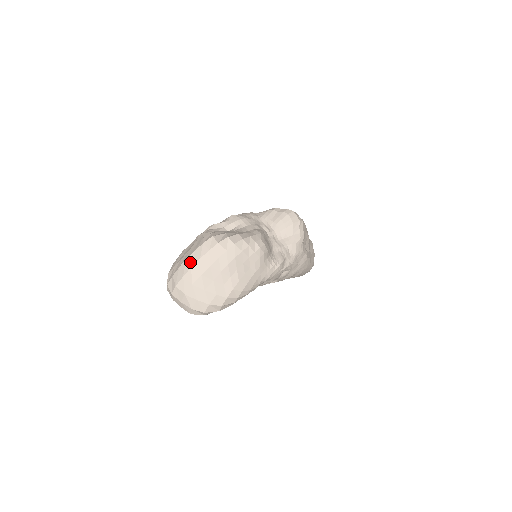
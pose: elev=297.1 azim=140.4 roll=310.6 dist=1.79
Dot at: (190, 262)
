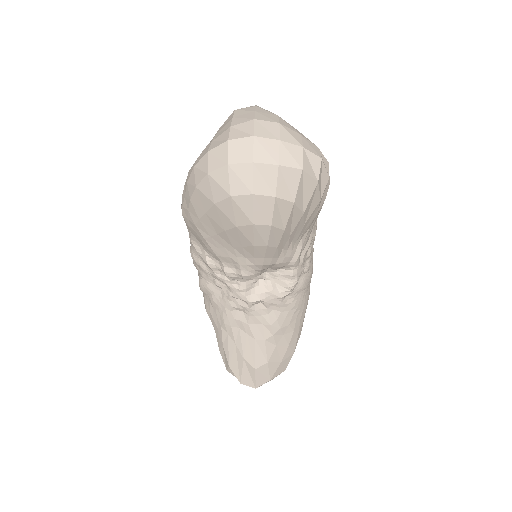
Dot at: occluded
